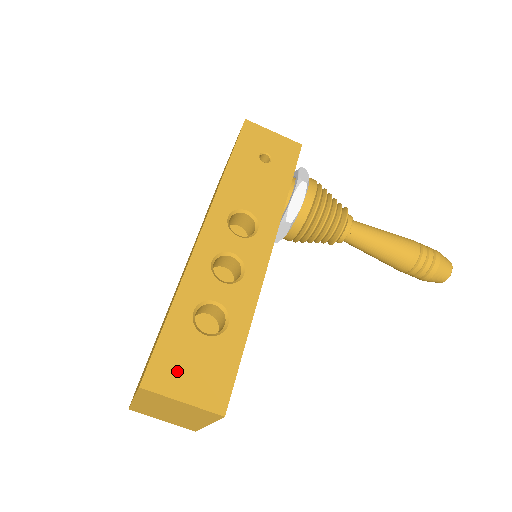
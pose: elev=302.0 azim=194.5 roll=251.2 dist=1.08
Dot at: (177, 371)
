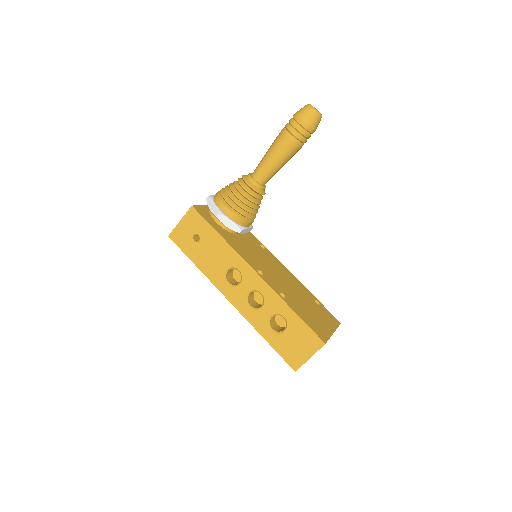
Dot at: (295, 353)
